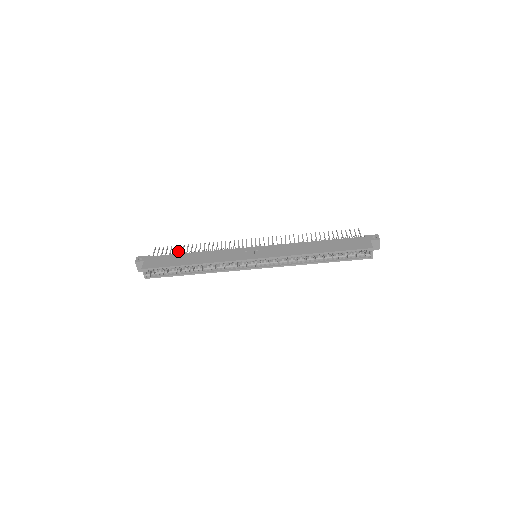
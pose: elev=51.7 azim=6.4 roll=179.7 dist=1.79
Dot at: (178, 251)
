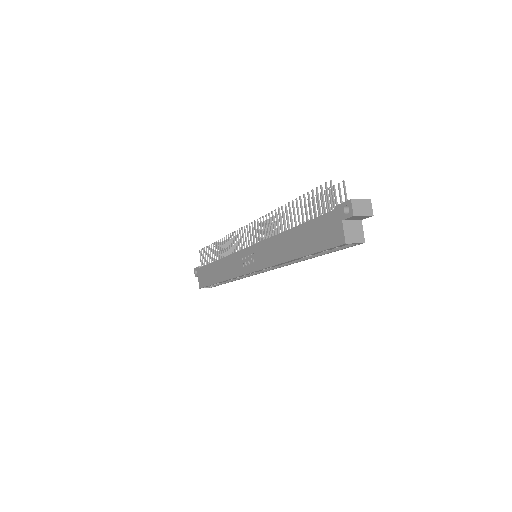
Dot at: (210, 257)
